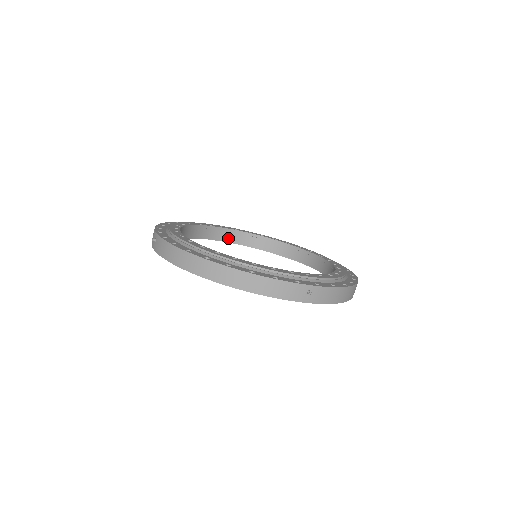
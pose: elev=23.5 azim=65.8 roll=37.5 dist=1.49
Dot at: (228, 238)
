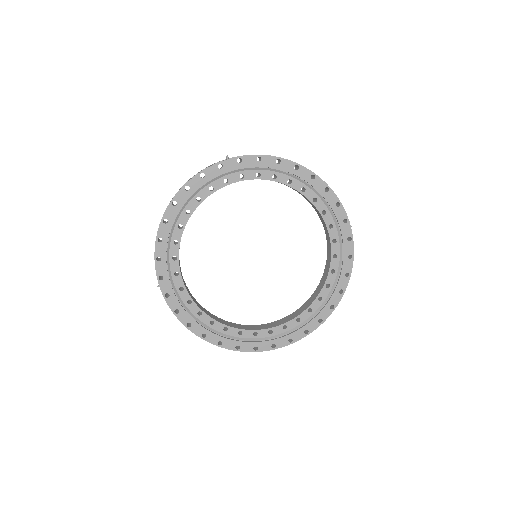
Dot at: (183, 280)
